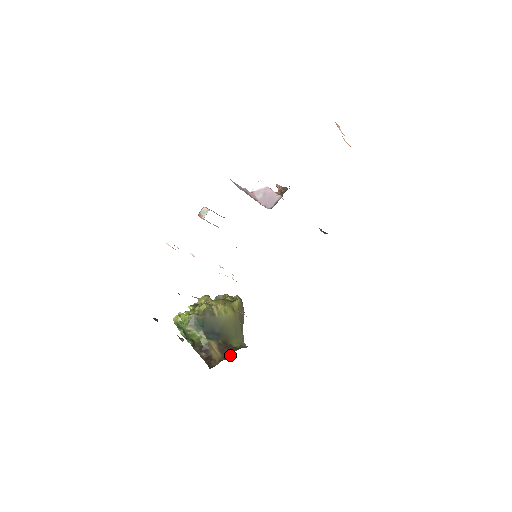
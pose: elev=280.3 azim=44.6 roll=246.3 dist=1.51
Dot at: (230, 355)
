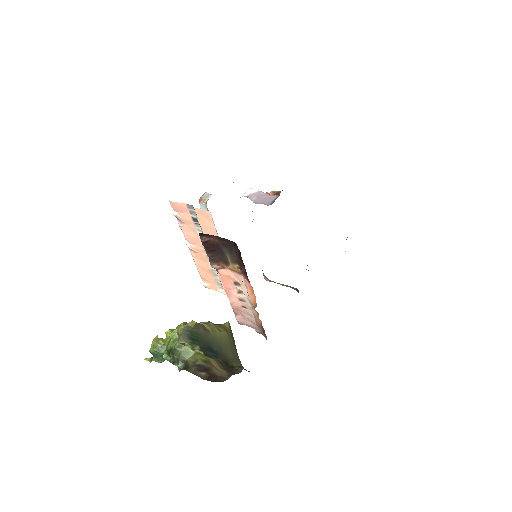
Dot at: (239, 371)
